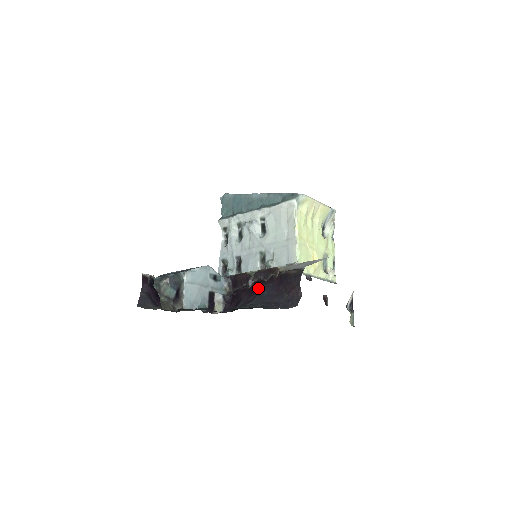
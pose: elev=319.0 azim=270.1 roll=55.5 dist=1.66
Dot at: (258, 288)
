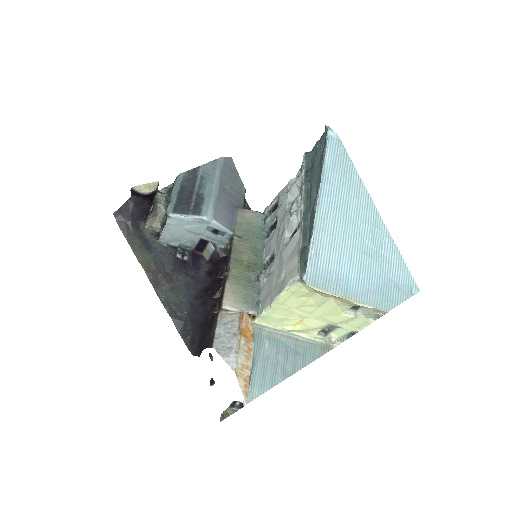
Dot at: (208, 295)
